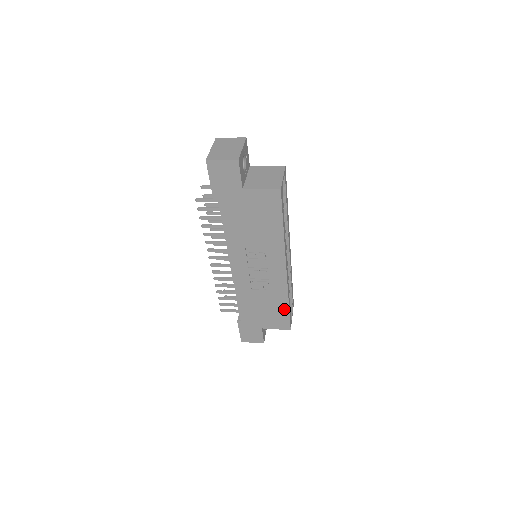
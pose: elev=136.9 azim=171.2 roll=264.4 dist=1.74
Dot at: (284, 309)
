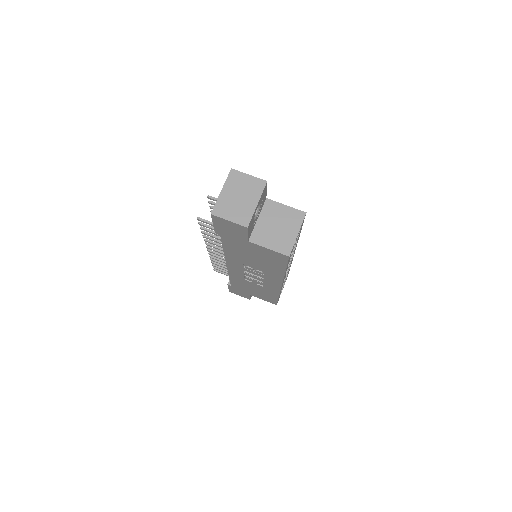
Dot at: (273, 297)
